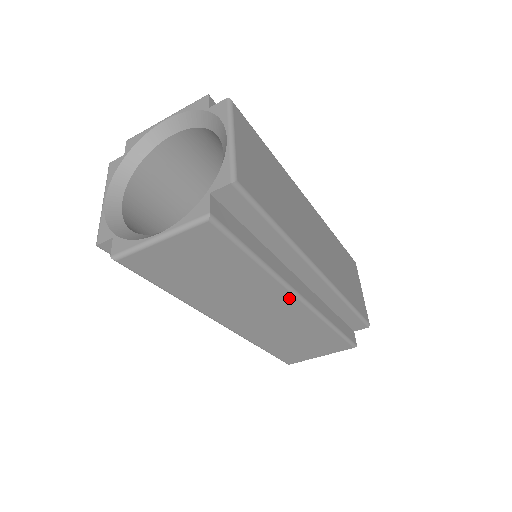
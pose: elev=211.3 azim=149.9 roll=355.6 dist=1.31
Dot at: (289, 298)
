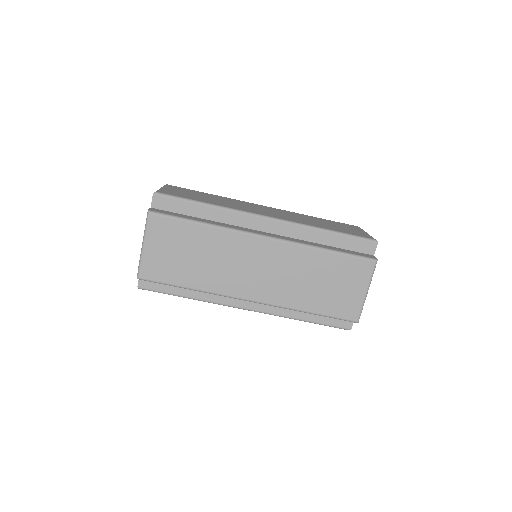
Dot at: (255, 241)
